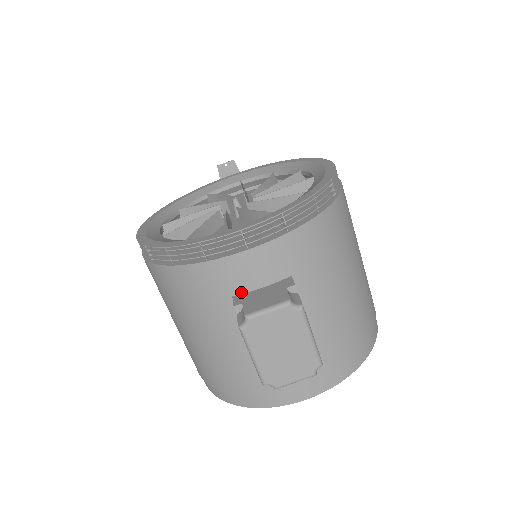
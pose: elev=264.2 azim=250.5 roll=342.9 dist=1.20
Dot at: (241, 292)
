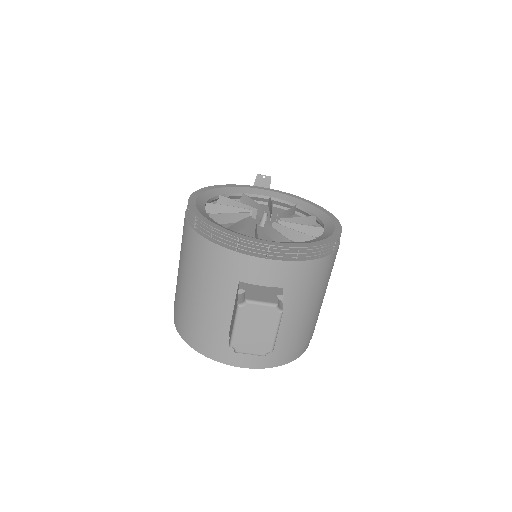
Dot at: (246, 281)
